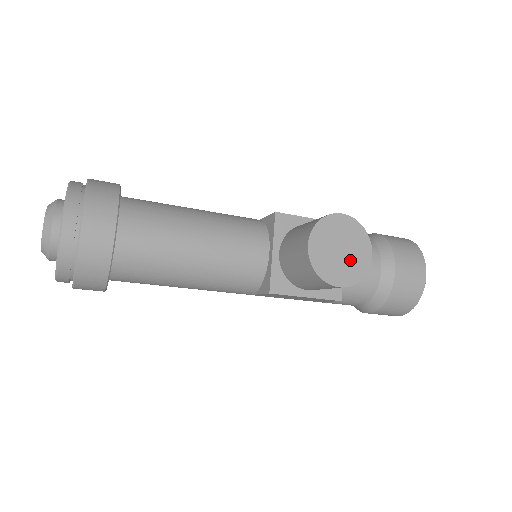
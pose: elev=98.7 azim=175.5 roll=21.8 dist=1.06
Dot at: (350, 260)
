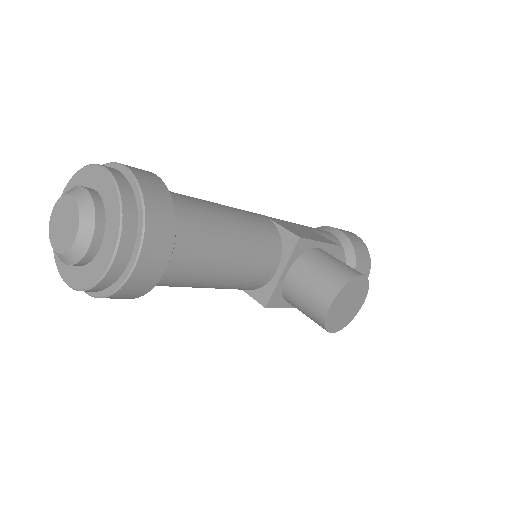
Dot at: (349, 311)
